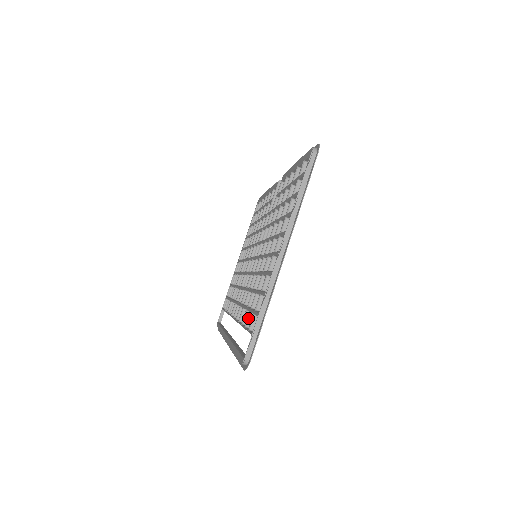
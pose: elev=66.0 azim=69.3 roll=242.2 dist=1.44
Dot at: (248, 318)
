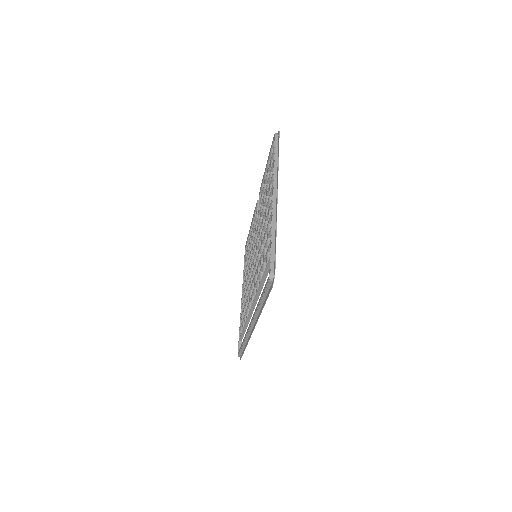
Dot at: (263, 267)
